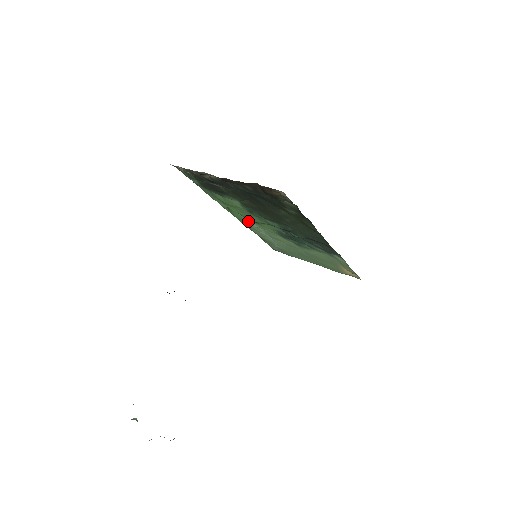
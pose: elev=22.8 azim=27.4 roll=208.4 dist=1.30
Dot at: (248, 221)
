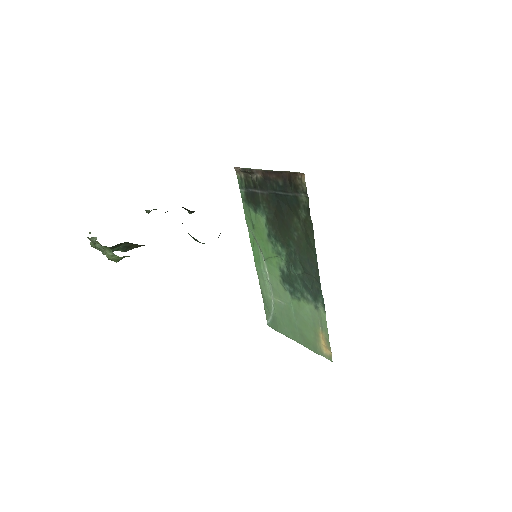
Dot at: (262, 260)
